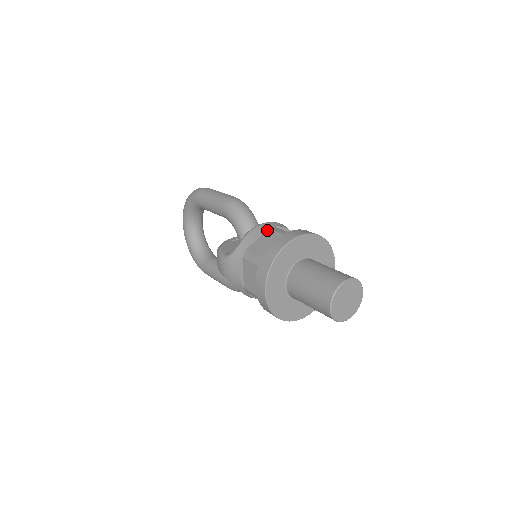
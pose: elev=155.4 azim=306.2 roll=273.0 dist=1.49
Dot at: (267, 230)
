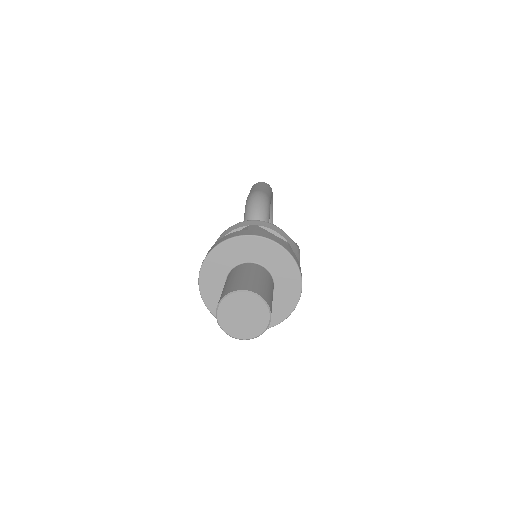
Dot at: (246, 227)
